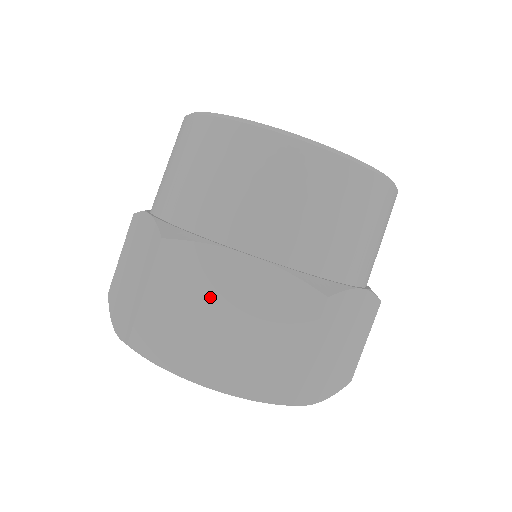
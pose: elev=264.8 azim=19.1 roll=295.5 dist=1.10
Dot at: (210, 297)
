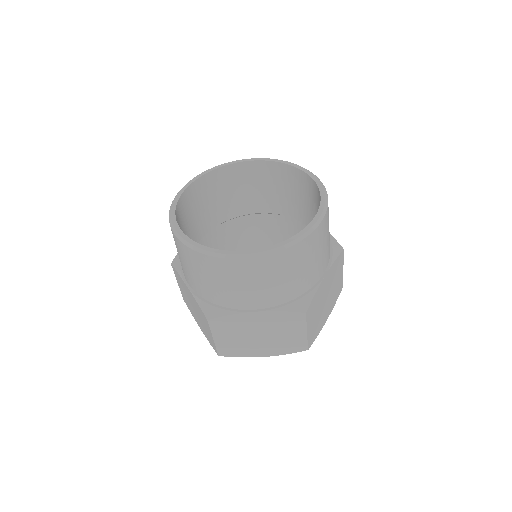
Dot at: (246, 331)
